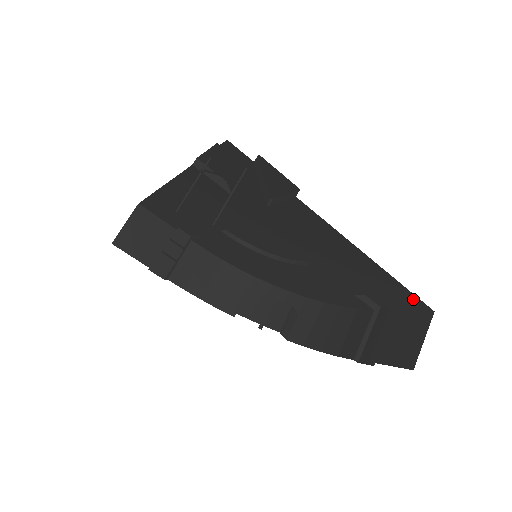
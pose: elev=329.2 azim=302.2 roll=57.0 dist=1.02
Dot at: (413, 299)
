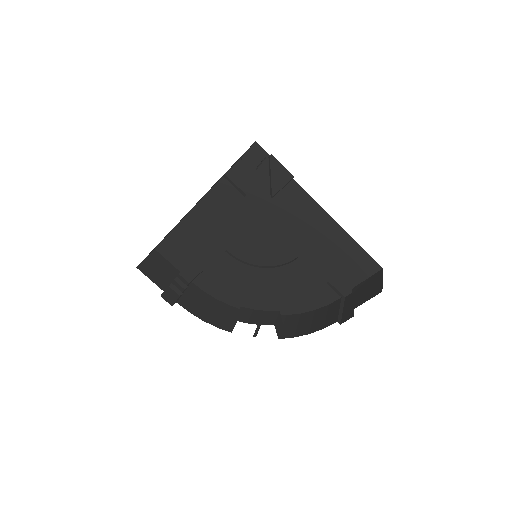
Dot at: (368, 260)
